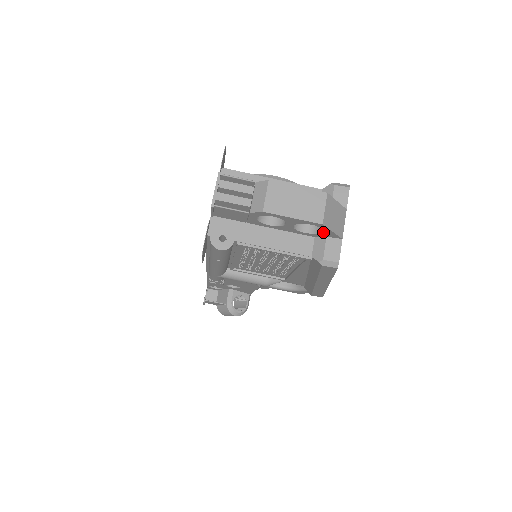
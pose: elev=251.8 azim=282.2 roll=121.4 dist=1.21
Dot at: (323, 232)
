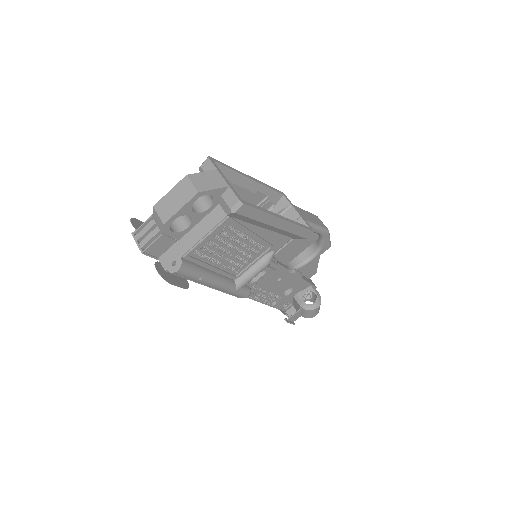
Dot at: (212, 196)
